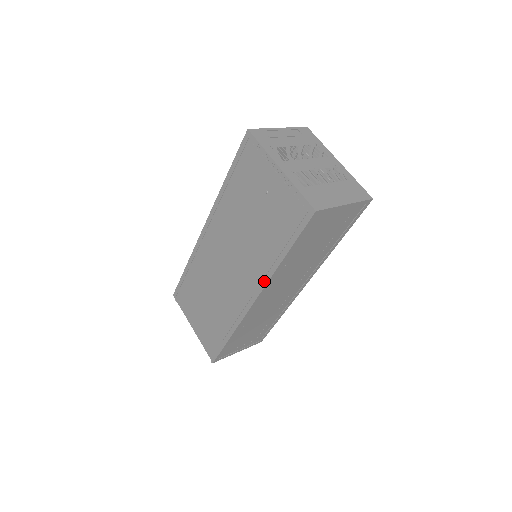
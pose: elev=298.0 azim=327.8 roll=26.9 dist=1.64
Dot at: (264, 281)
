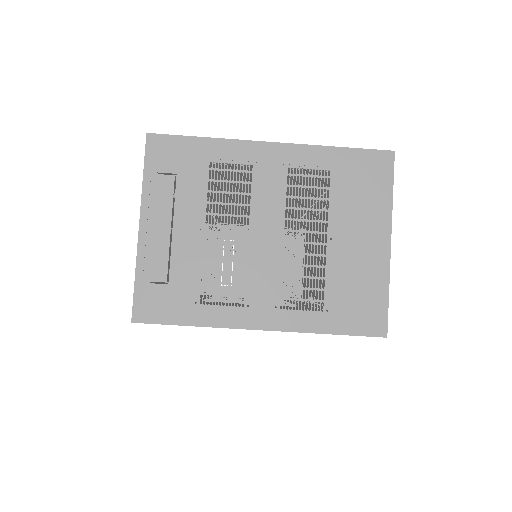
Dot at: occluded
